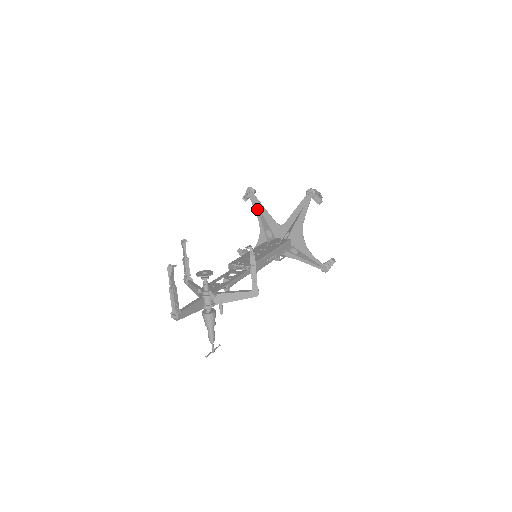
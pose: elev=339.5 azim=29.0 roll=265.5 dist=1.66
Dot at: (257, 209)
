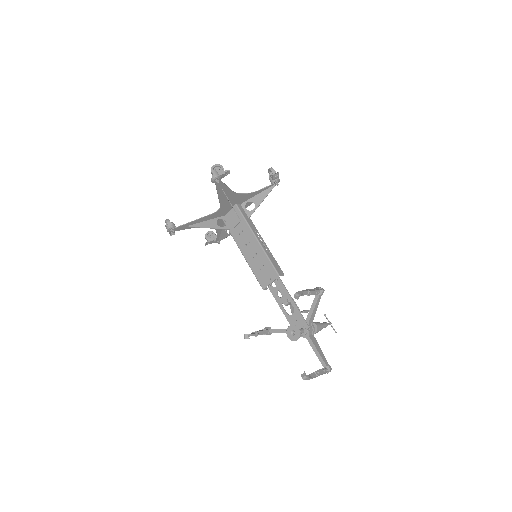
Dot at: occluded
